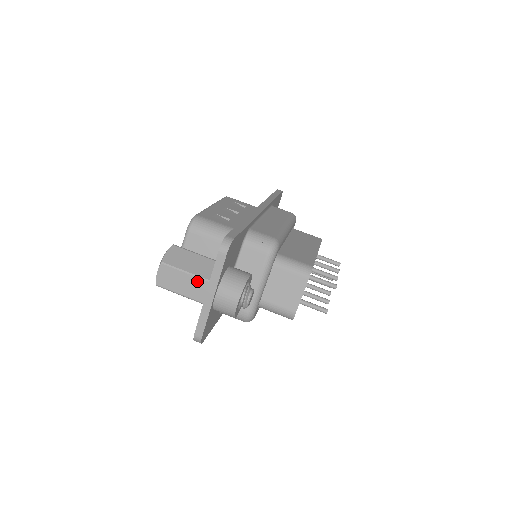
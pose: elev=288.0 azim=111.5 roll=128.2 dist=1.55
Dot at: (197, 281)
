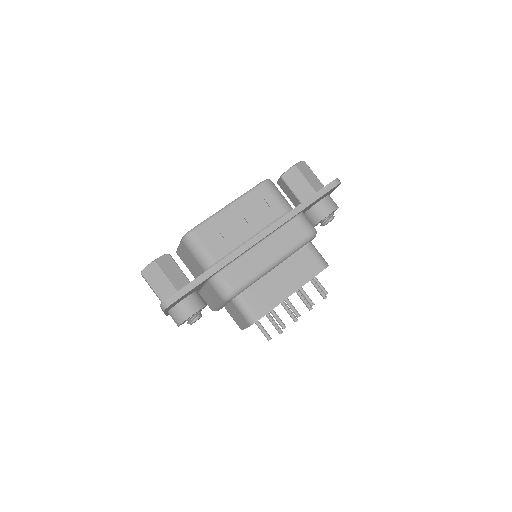
Dot at: occluded
